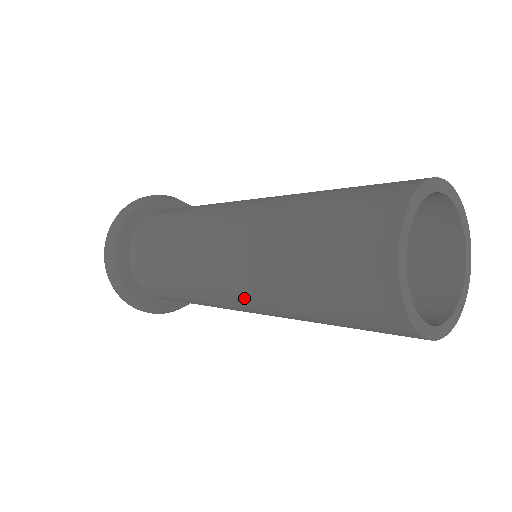
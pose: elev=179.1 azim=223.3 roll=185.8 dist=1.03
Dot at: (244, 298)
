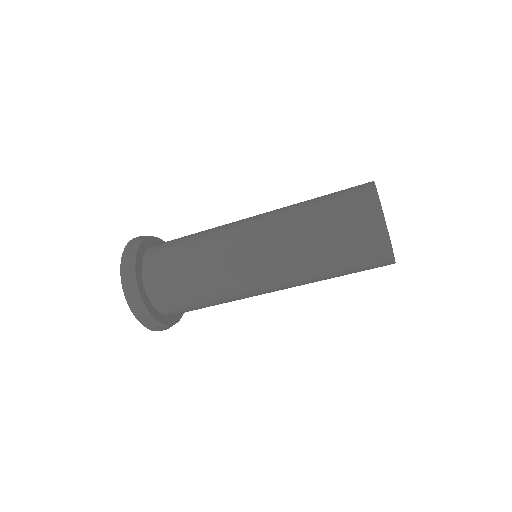
Dot at: (274, 280)
